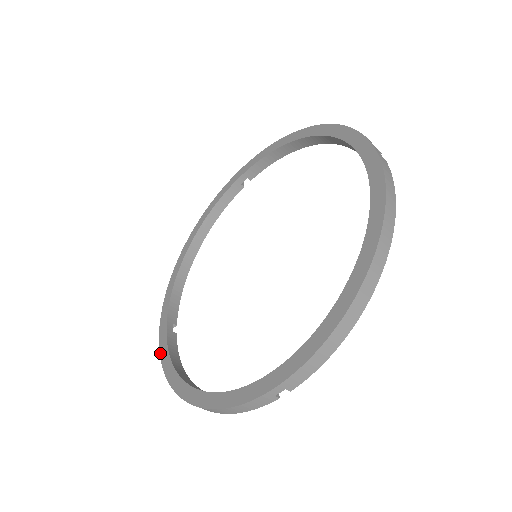
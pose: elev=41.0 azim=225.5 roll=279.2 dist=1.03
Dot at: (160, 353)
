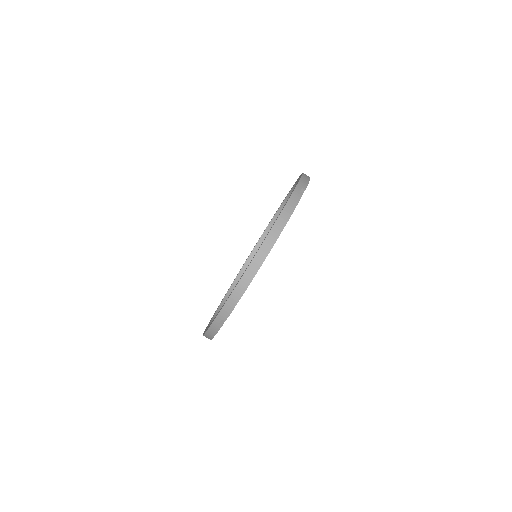
Dot at: occluded
